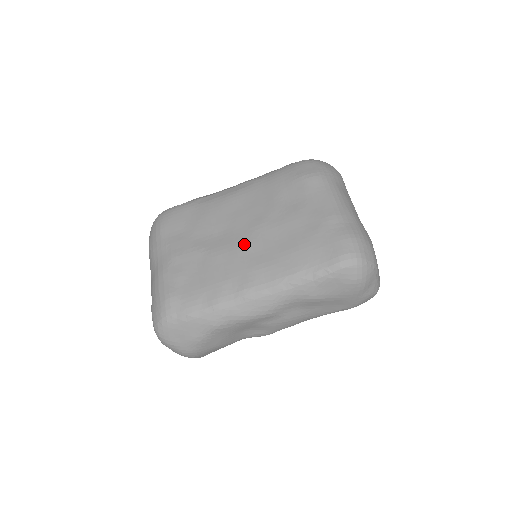
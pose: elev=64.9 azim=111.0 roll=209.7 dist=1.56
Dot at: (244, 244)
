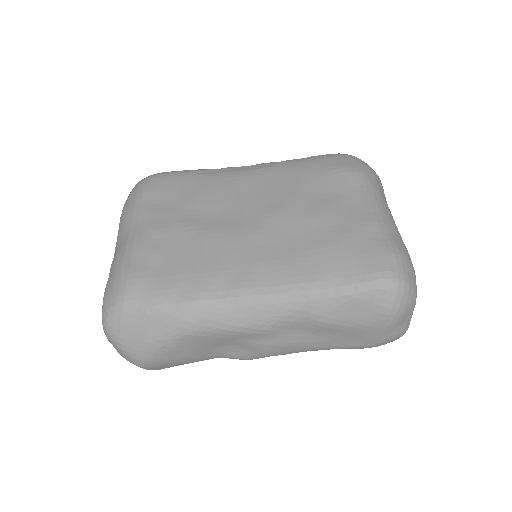
Dot at: (250, 232)
